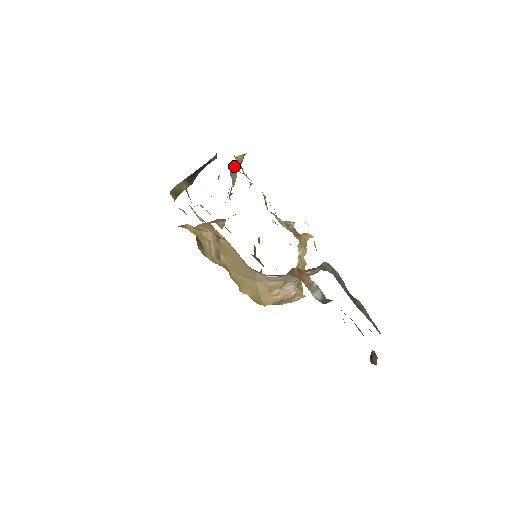
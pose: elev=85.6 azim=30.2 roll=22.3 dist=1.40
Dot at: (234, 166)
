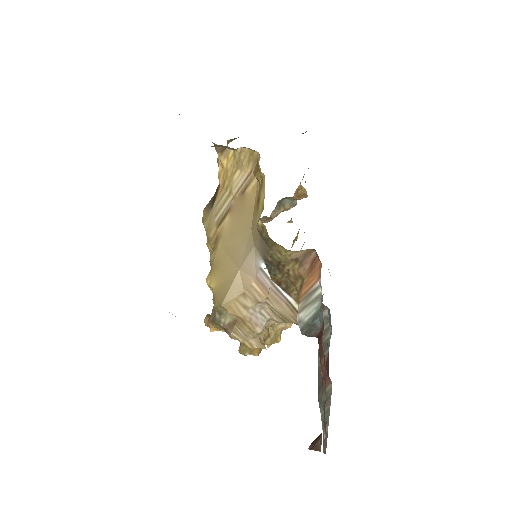
Dot at: (286, 201)
